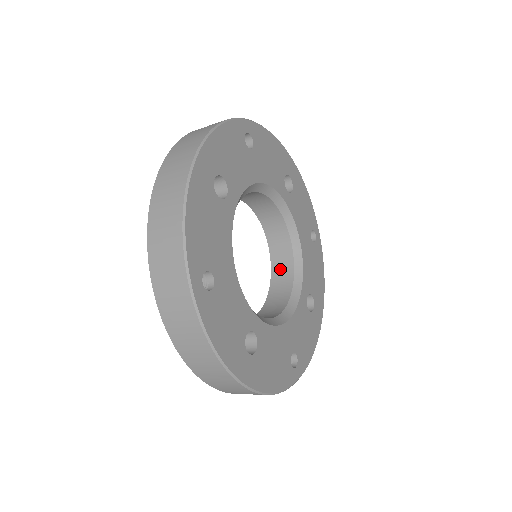
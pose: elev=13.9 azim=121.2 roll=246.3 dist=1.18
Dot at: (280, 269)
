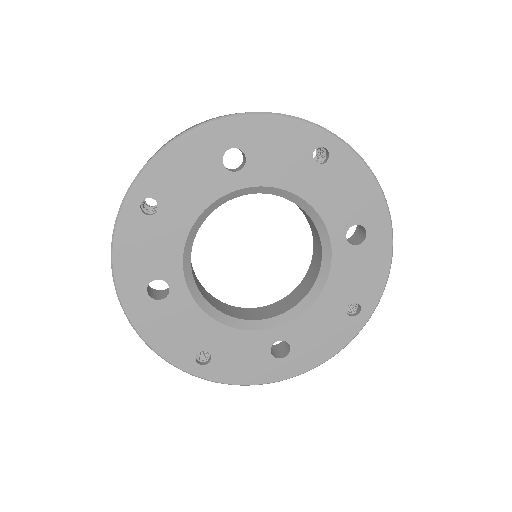
Dot at: (290, 299)
